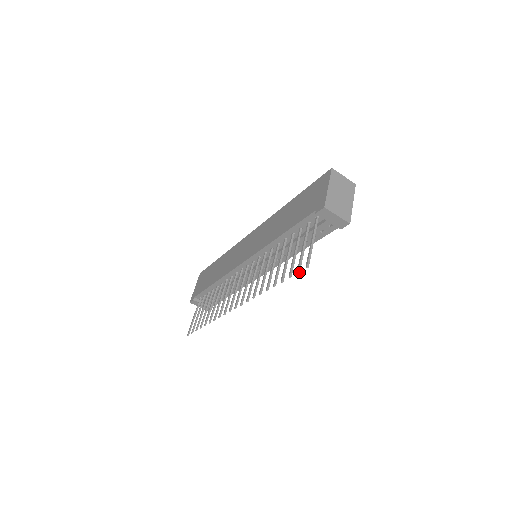
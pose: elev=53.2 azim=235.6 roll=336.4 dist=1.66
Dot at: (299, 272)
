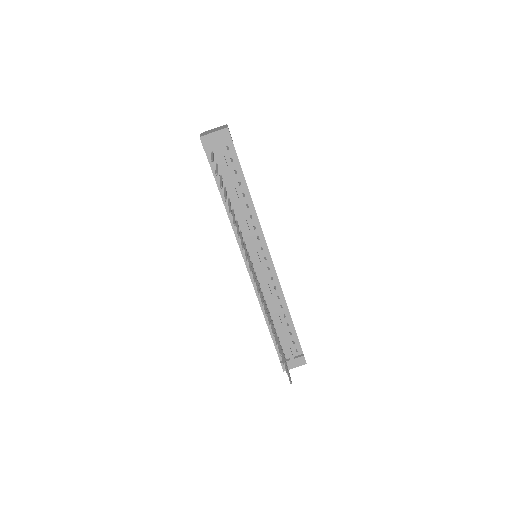
Dot at: (217, 173)
